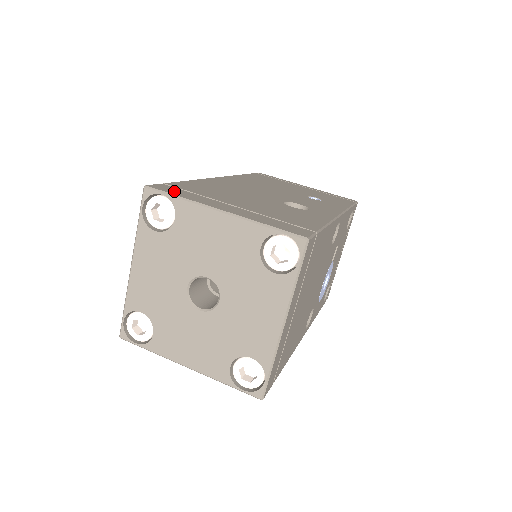
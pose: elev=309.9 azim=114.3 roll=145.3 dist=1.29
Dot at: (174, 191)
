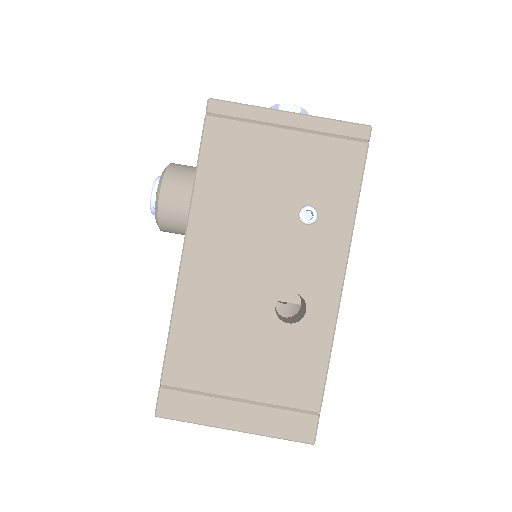
Dot at: (181, 408)
